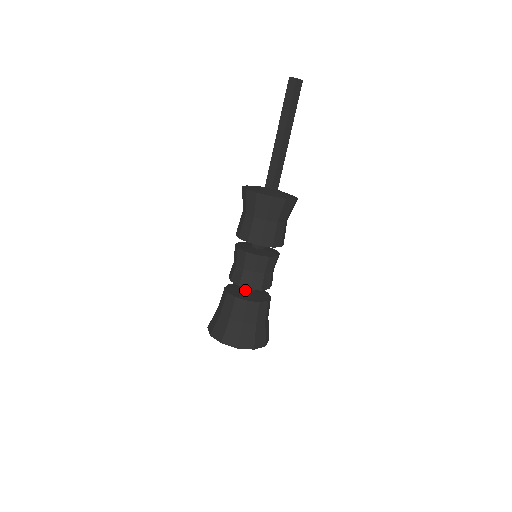
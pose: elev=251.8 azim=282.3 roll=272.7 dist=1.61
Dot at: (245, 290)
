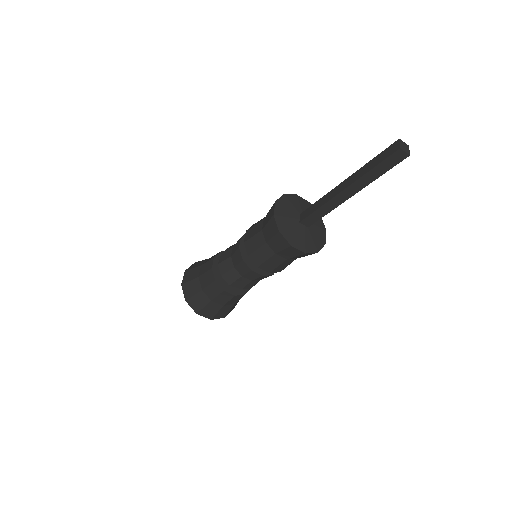
Dot at: occluded
